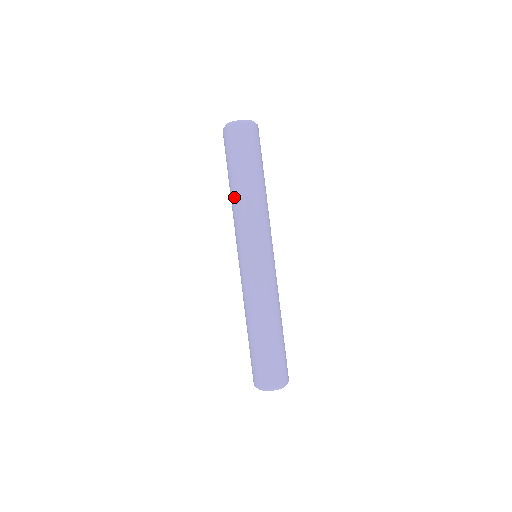
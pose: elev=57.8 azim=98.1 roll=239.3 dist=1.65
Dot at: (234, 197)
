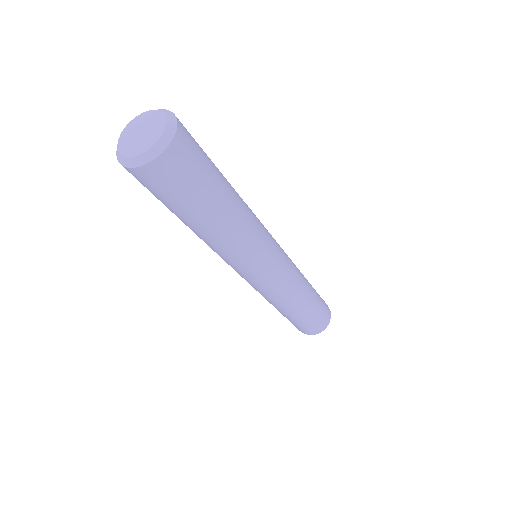
Dot at: occluded
